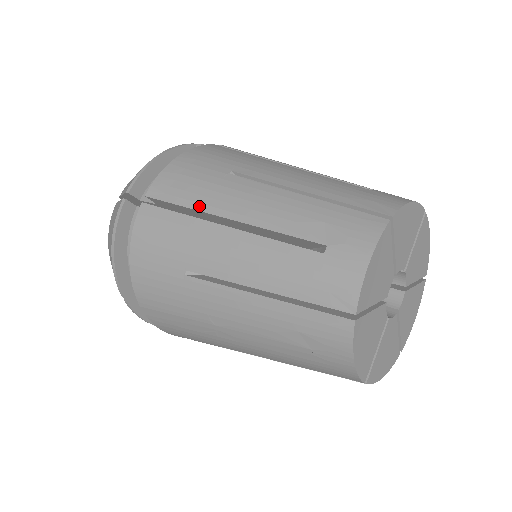
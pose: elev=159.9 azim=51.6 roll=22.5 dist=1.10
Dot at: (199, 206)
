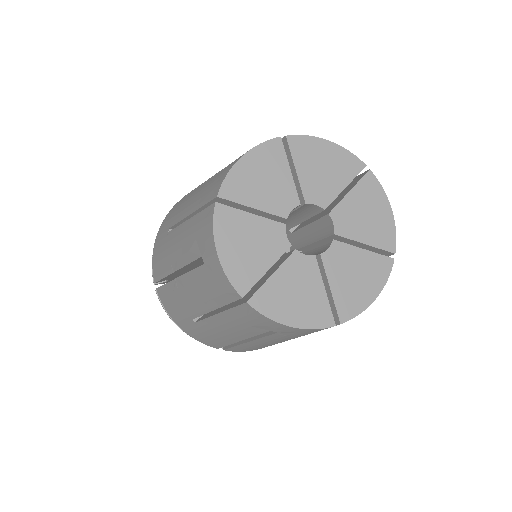
Dot at: occluded
